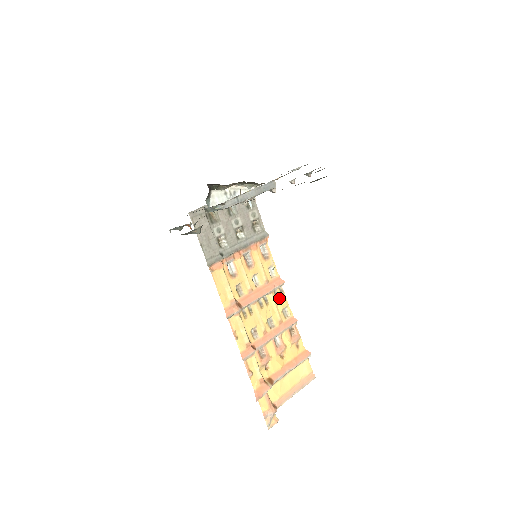
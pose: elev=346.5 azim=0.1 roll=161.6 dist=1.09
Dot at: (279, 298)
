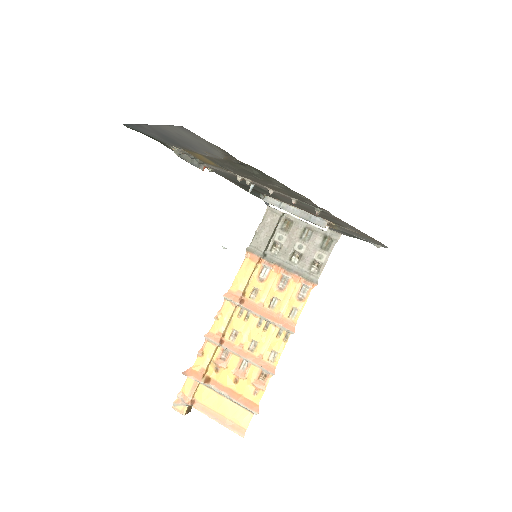
Dot at: (279, 339)
